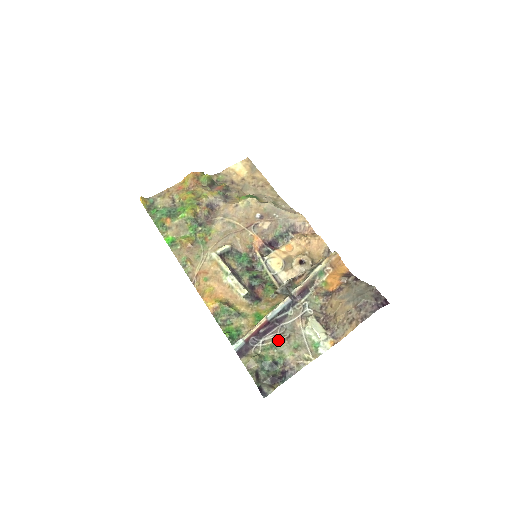
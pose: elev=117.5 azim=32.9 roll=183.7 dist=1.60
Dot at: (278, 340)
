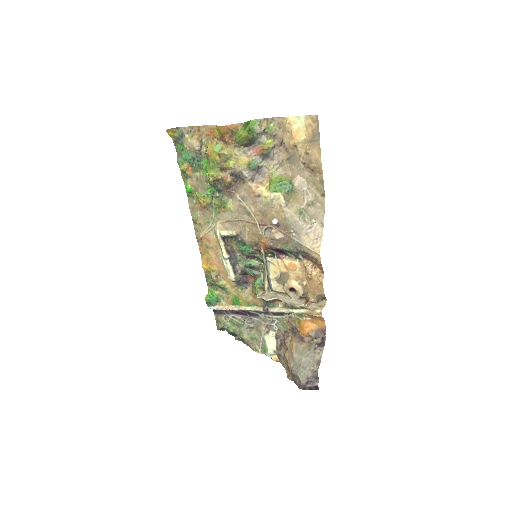
Dot at: (243, 324)
